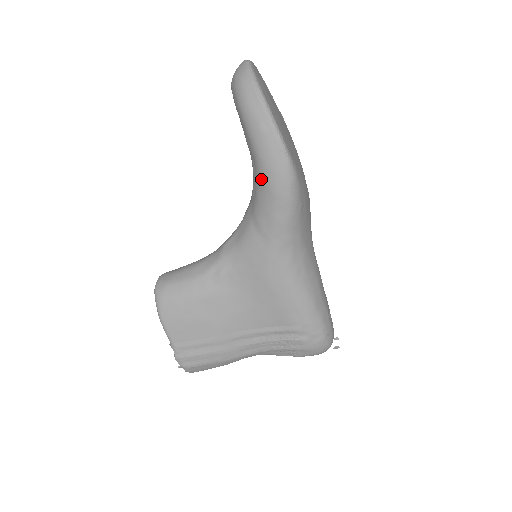
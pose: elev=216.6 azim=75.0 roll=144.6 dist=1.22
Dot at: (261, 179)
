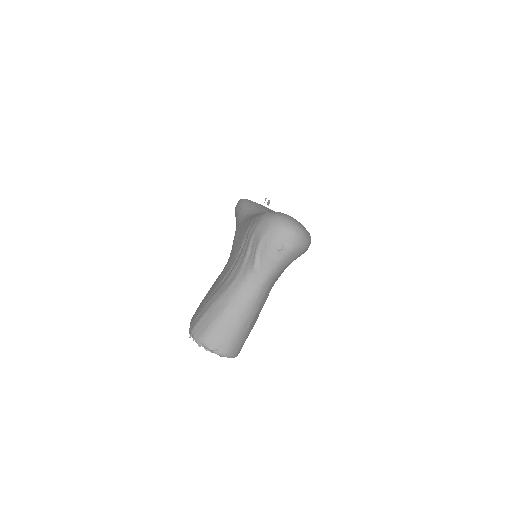
Dot at: occluded
